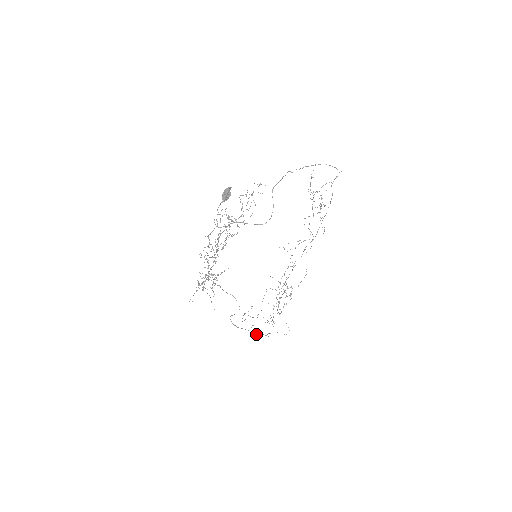
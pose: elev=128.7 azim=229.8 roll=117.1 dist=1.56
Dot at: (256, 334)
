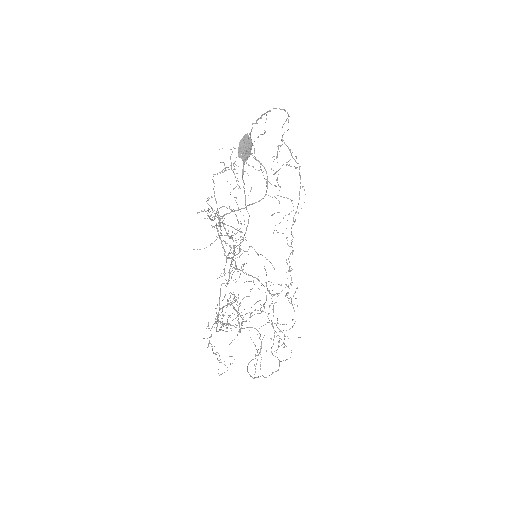
Dot at: occluded
